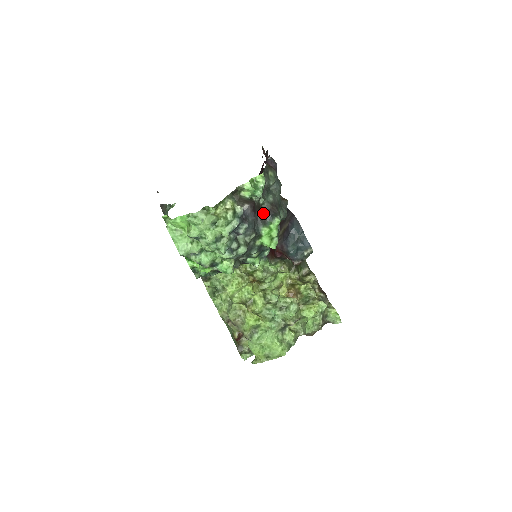
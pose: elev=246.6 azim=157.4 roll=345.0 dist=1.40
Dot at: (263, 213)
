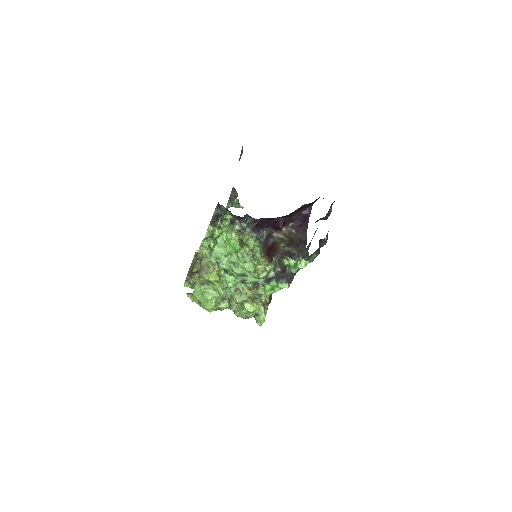
Dot at: (284, 273)
